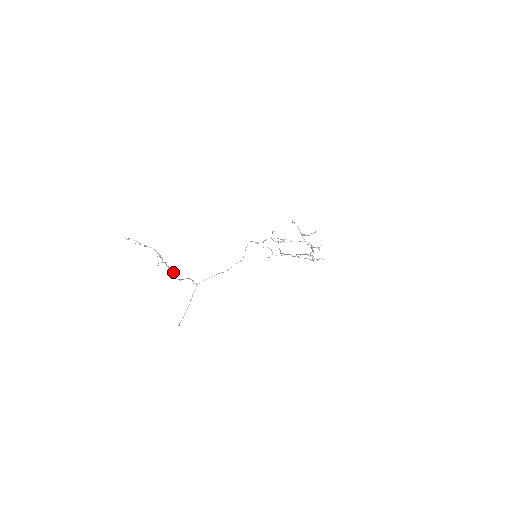
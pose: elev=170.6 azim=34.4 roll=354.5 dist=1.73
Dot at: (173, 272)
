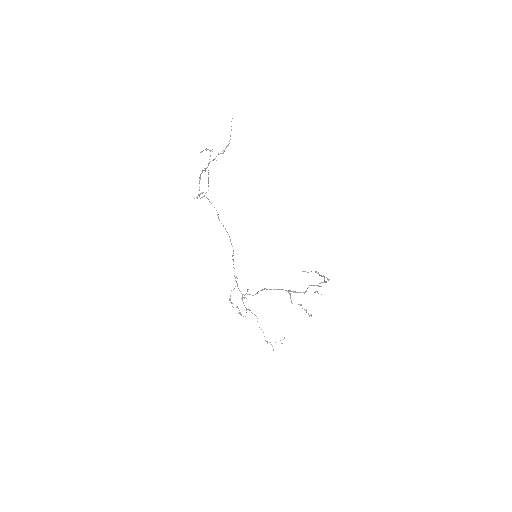
Dot at: (205, 169)
